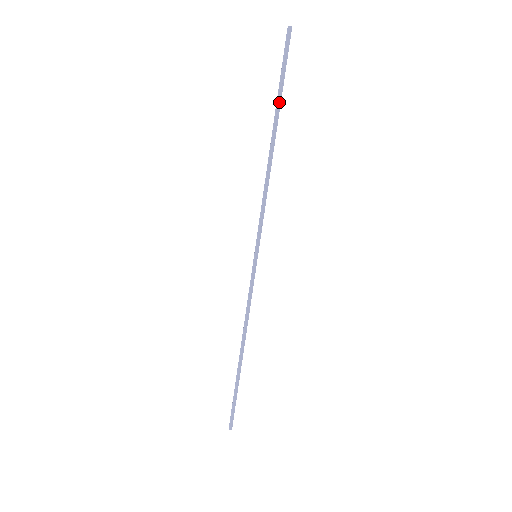
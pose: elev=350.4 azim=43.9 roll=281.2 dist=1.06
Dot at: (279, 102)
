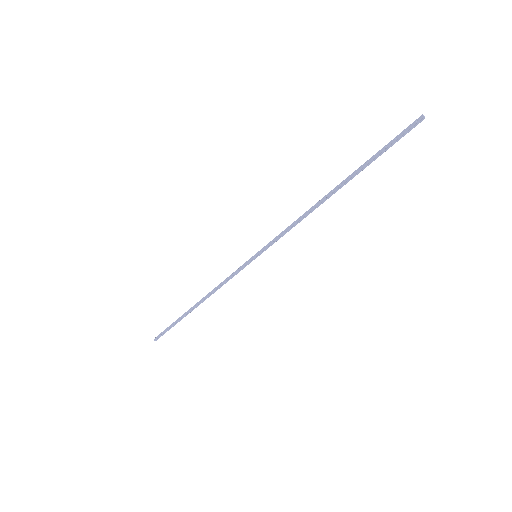
Dot at: (364, 168)
